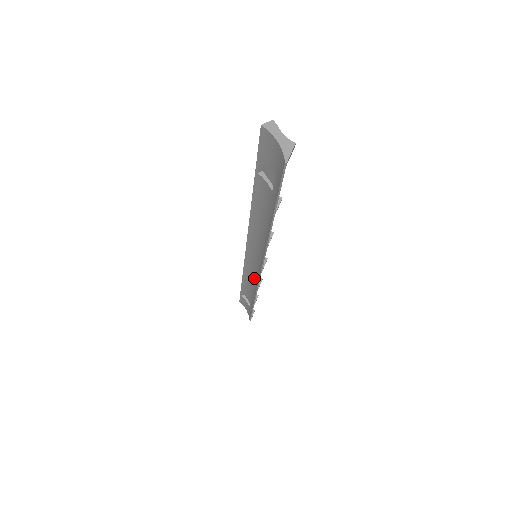
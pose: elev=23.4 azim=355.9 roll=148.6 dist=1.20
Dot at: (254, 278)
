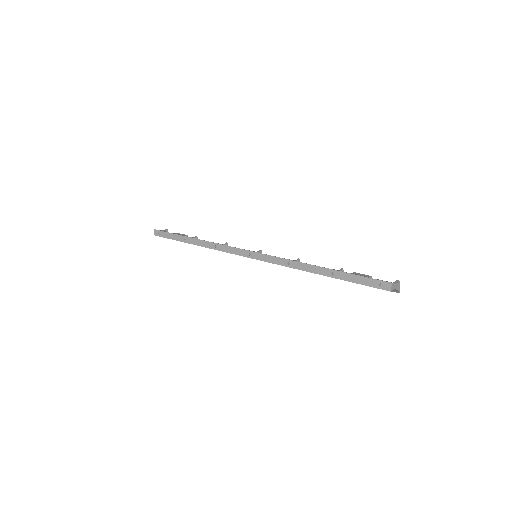
Dot at: occluded
